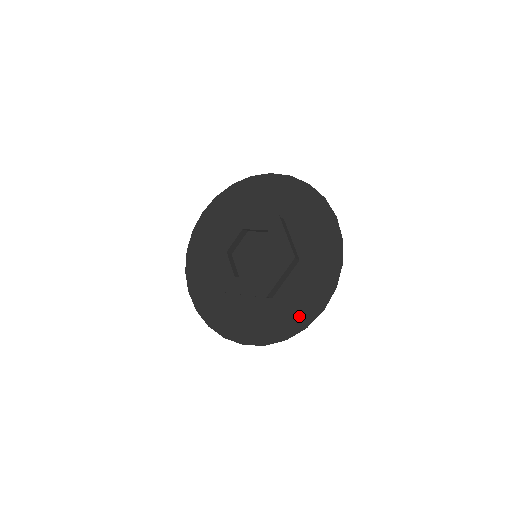
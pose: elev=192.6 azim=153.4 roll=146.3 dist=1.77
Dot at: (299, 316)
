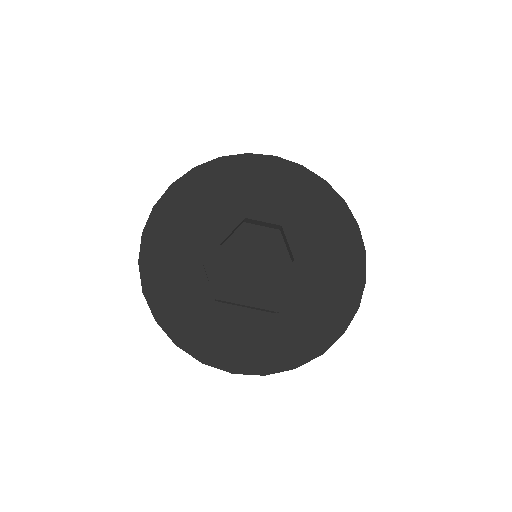
Dot at: (350, 252)
